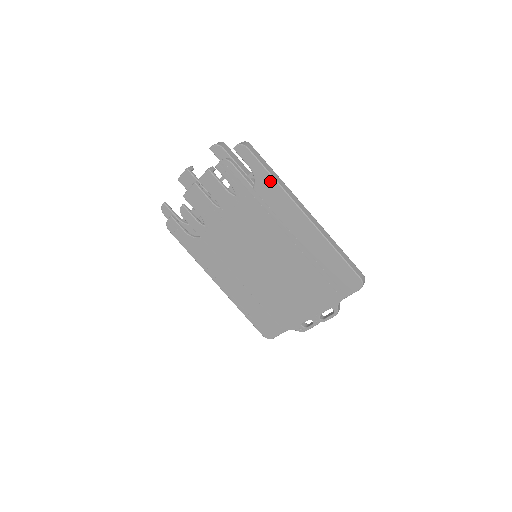
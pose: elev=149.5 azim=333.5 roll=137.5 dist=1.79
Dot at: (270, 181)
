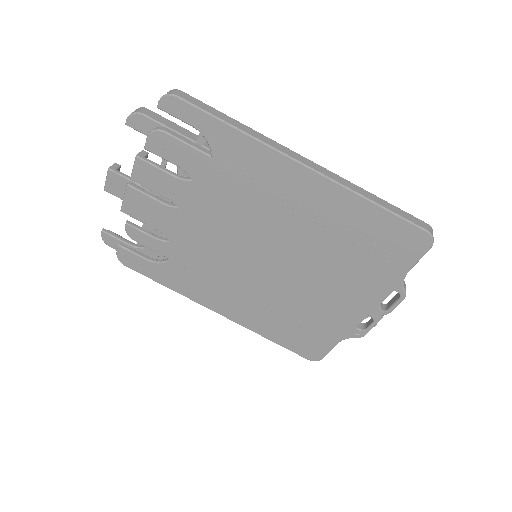
Dot at: (232, 135)
